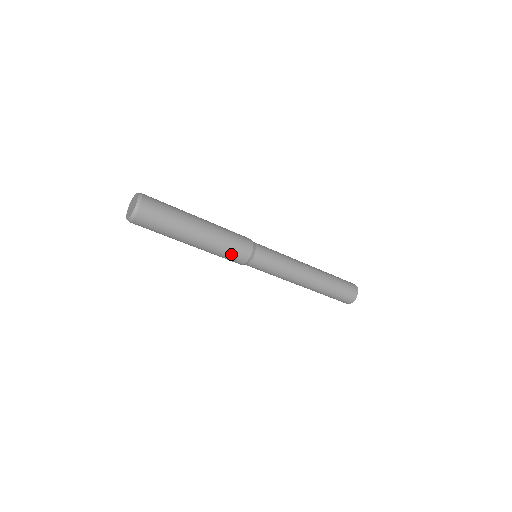
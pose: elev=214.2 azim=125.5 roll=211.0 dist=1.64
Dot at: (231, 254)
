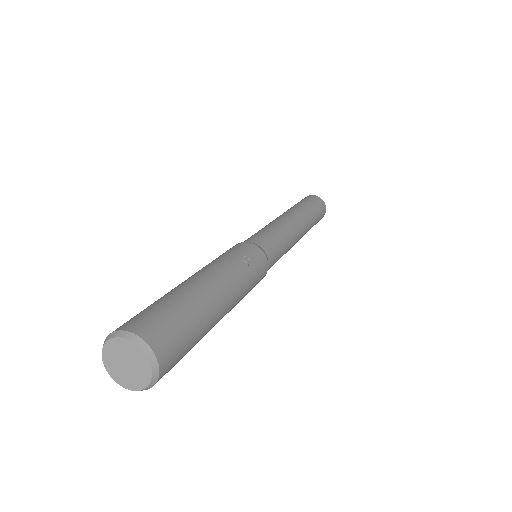
Dot at: occluded
